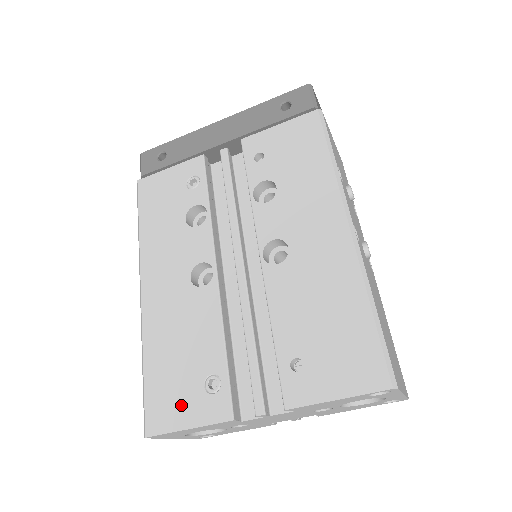
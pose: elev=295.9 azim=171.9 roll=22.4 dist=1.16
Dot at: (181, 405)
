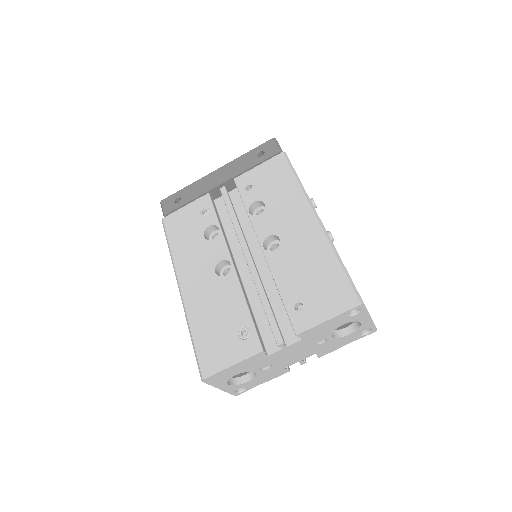
Dot at: (224, 352)
